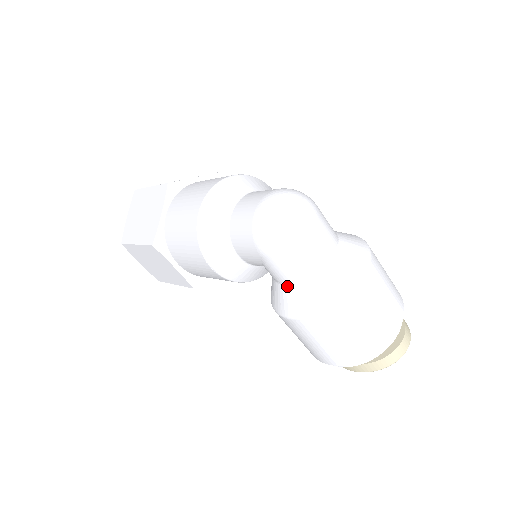
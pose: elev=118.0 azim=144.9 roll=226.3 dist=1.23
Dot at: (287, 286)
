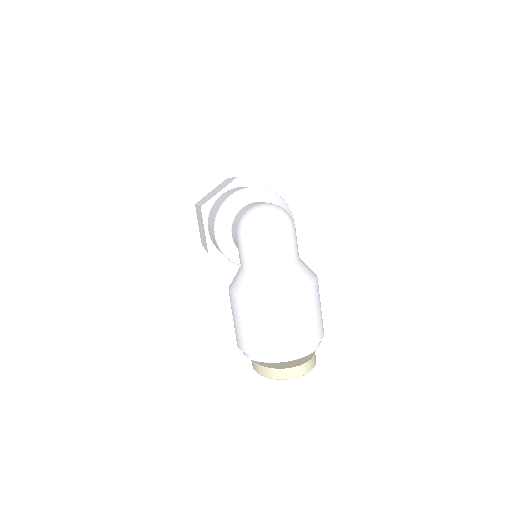
Dot at: (242, 269)
